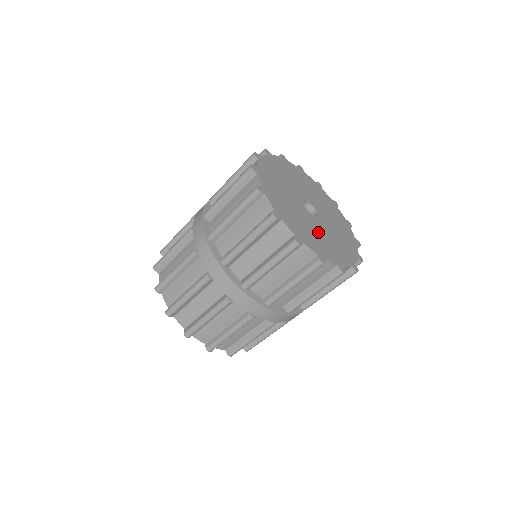
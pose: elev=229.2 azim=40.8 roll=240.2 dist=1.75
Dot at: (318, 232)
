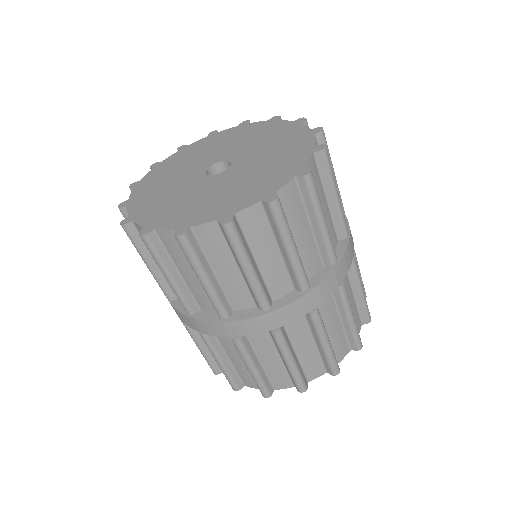
Dot at: (191, 195)
